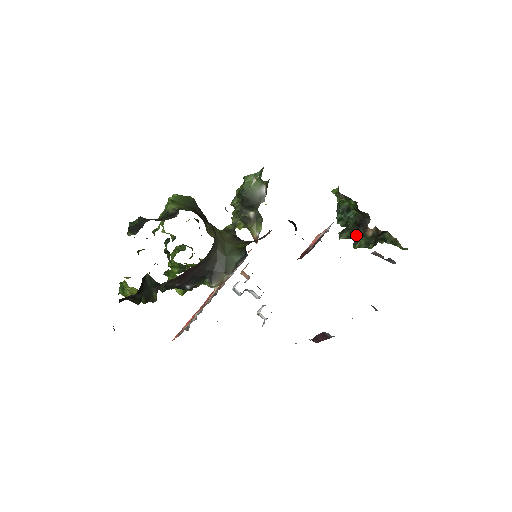
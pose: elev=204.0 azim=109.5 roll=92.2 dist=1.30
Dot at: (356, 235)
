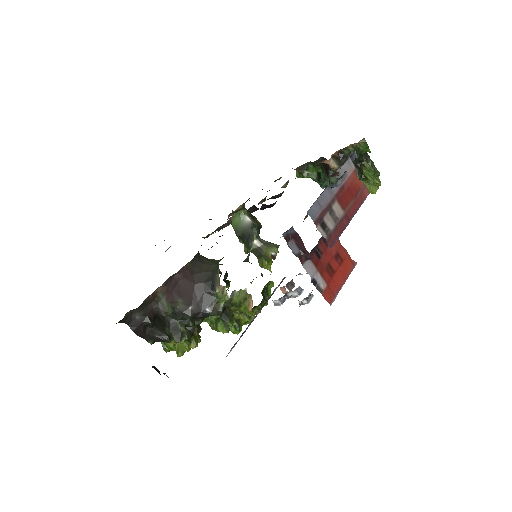
Dot at: (333, 180)
